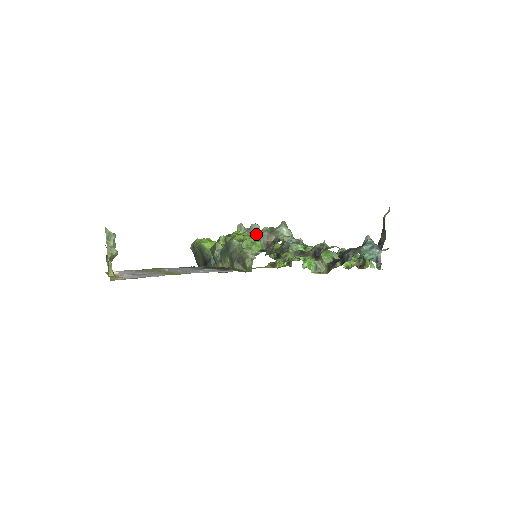
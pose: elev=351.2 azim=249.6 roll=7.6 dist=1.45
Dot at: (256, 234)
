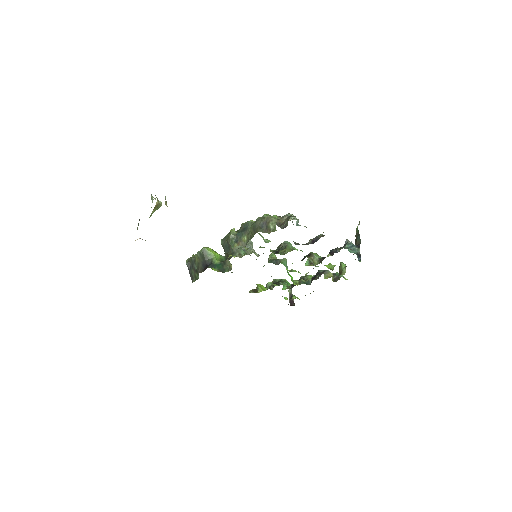
Dot at: (251, 247)
